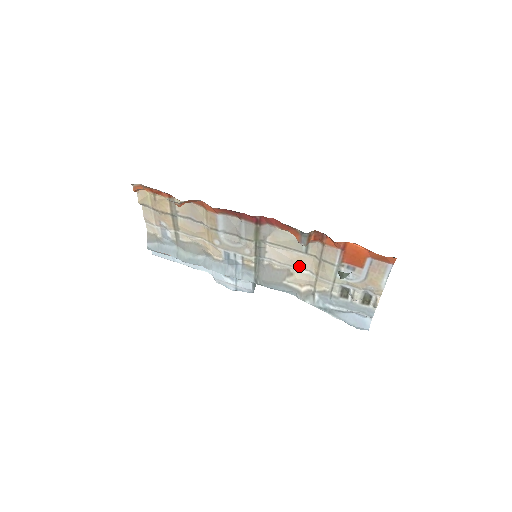
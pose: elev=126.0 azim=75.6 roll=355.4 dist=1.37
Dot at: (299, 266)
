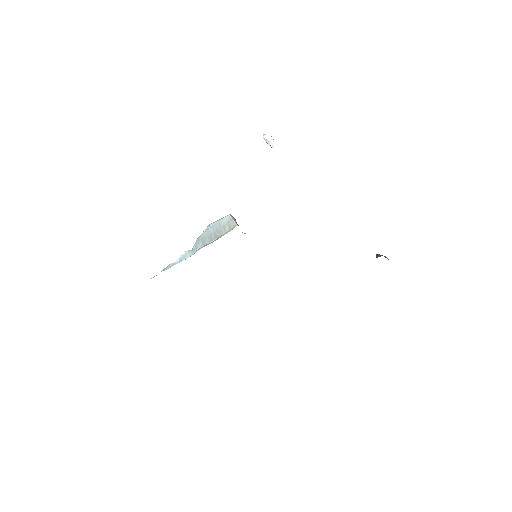
Dot at: occluded
